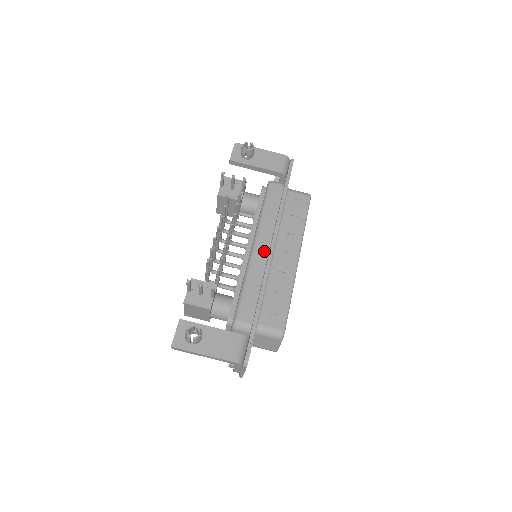
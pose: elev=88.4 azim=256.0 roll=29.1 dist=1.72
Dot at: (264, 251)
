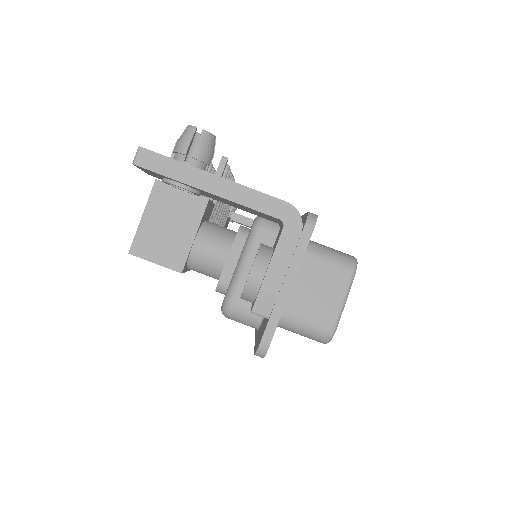
Dot at: occluded
